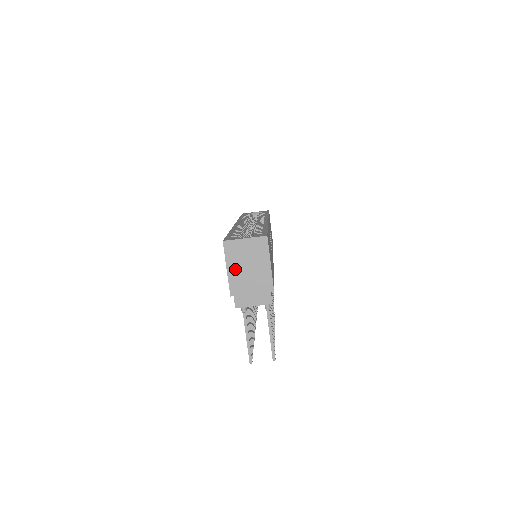
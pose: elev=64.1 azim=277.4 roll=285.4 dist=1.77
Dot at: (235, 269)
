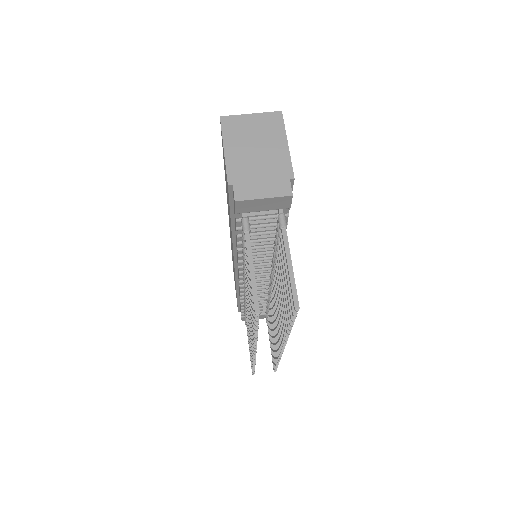
Dot at: (236, 150)
